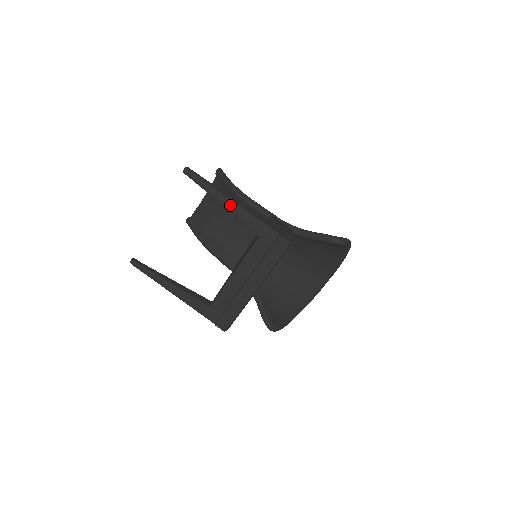
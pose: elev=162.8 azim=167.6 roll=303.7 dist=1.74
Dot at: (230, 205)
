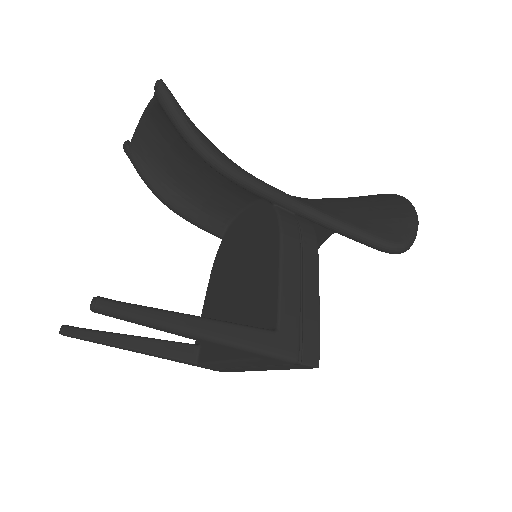
Dot at: (203, 341)
